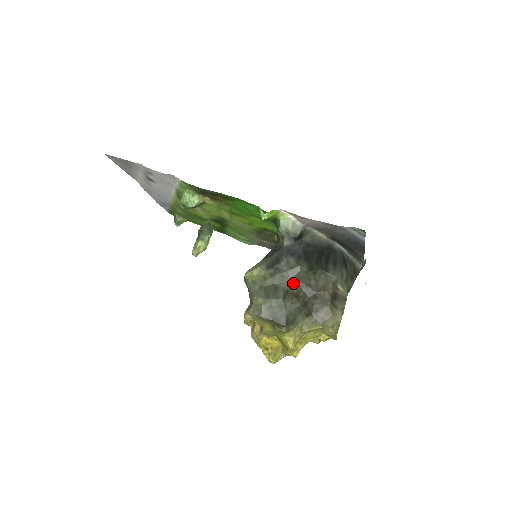
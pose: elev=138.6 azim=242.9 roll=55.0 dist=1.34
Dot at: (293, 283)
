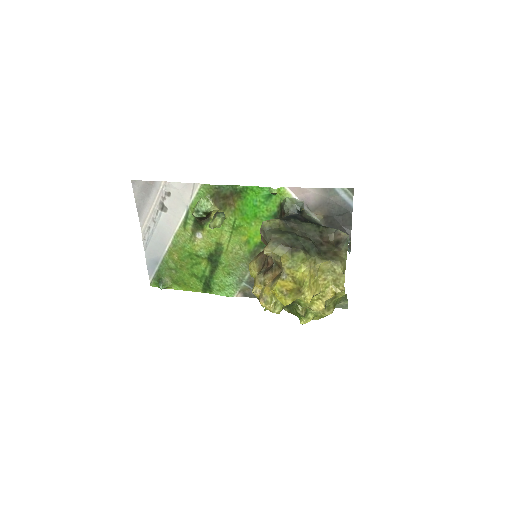
Dot at: (302, 233)
